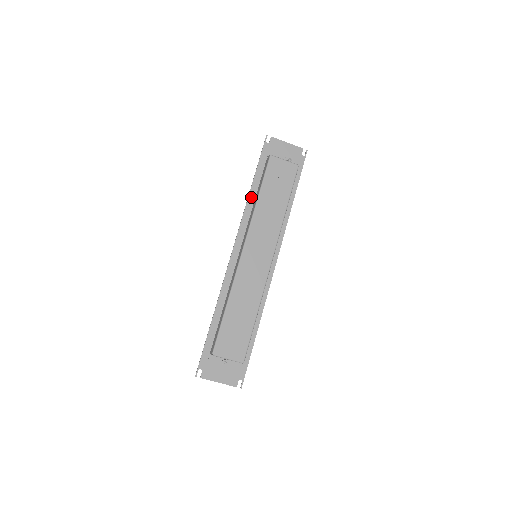
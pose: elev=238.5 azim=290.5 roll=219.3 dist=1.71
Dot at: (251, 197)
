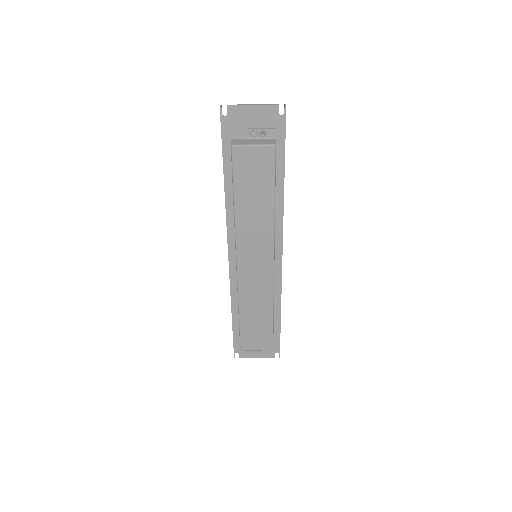
Dot at: (228, 194)
